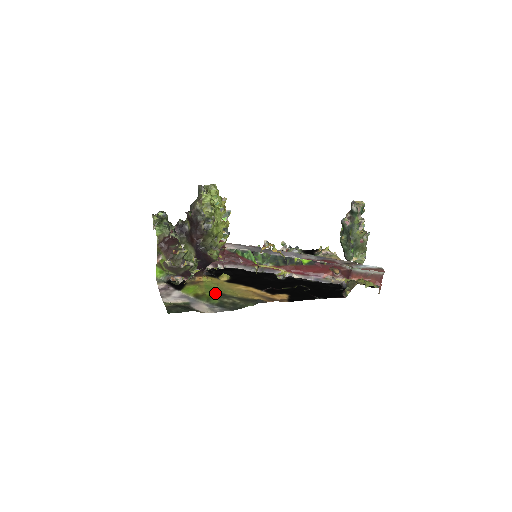
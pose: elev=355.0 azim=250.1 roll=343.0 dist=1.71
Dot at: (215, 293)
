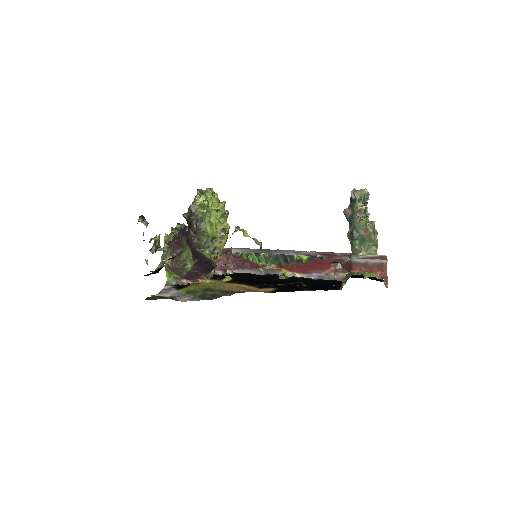
Dot at: (204, 289)
